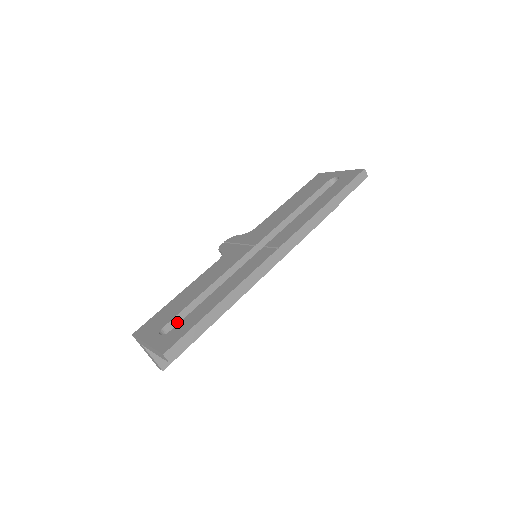
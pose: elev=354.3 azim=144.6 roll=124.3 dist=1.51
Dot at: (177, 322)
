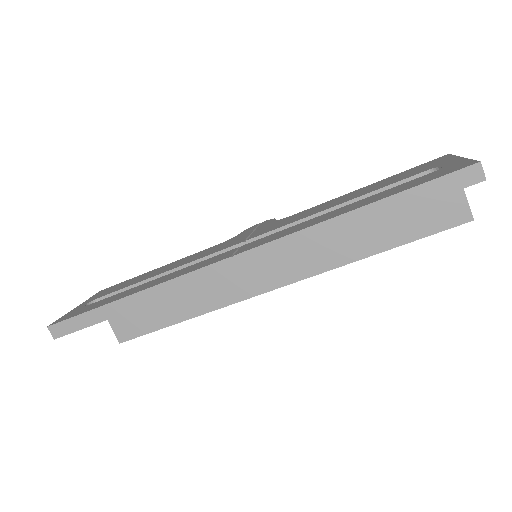
Dot at: occluded
